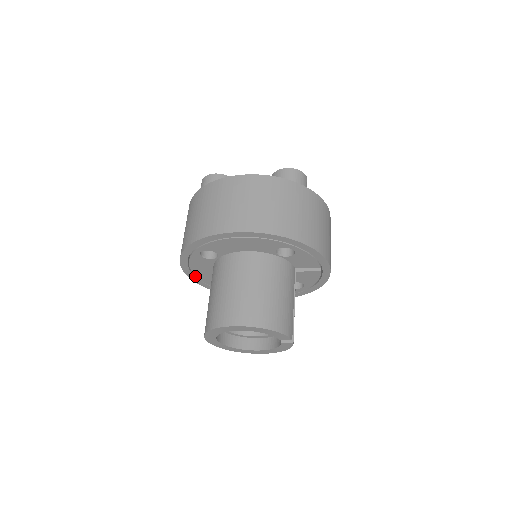
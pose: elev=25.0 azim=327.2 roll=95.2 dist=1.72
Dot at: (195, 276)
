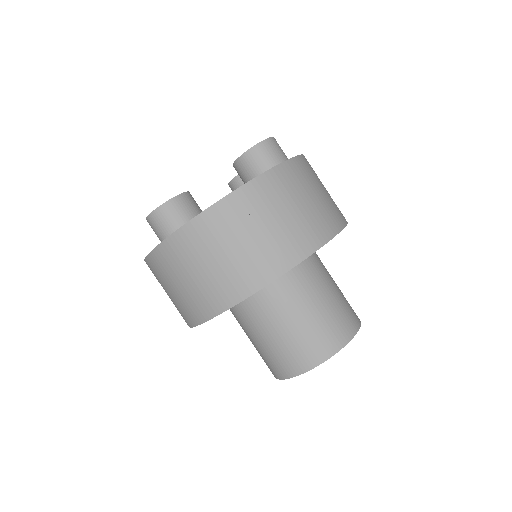
Dot at: occluded
